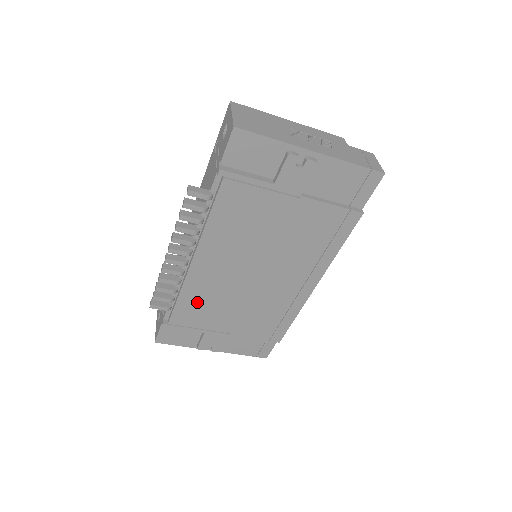
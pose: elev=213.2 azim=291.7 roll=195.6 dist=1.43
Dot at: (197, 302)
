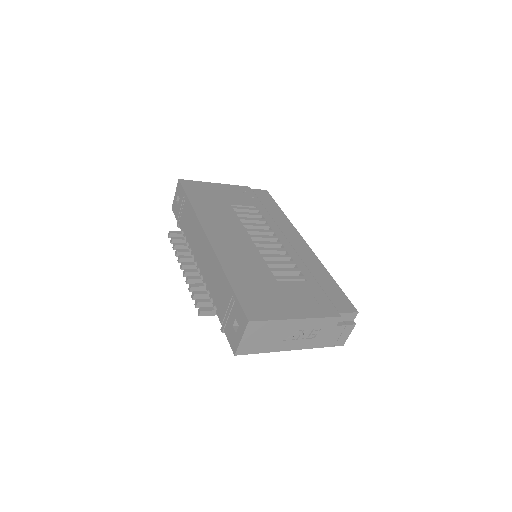
Dot at: occluded
